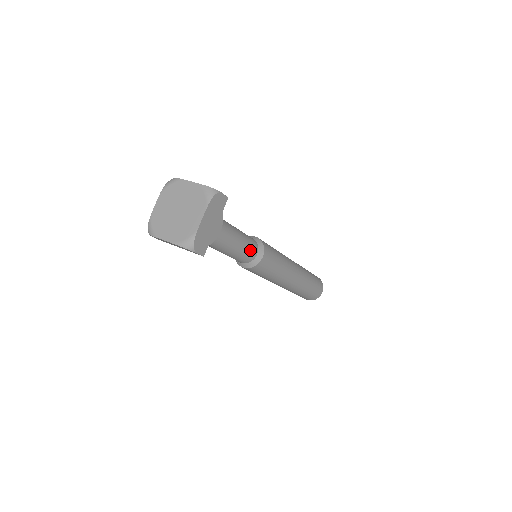
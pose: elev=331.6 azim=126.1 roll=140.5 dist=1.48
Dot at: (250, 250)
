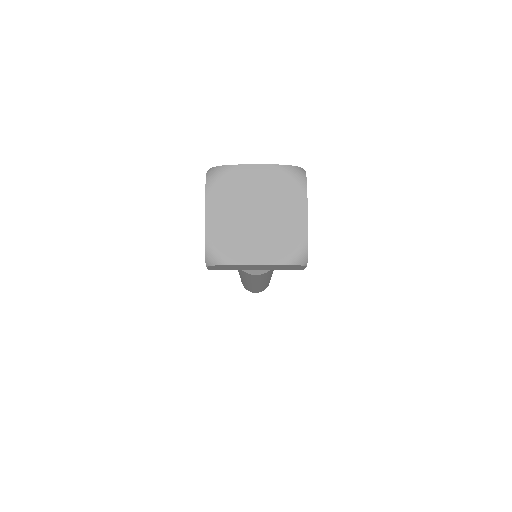
Dot at: occluded
